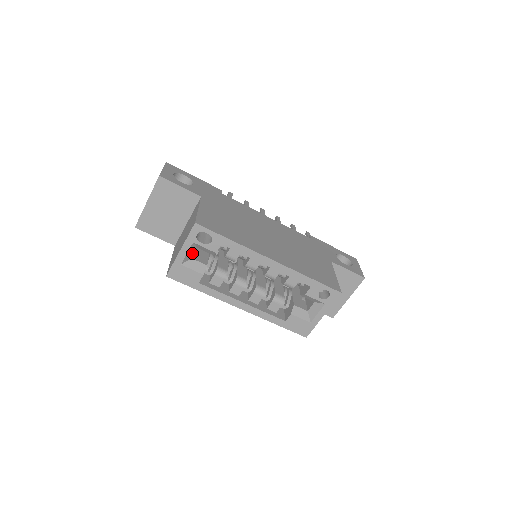
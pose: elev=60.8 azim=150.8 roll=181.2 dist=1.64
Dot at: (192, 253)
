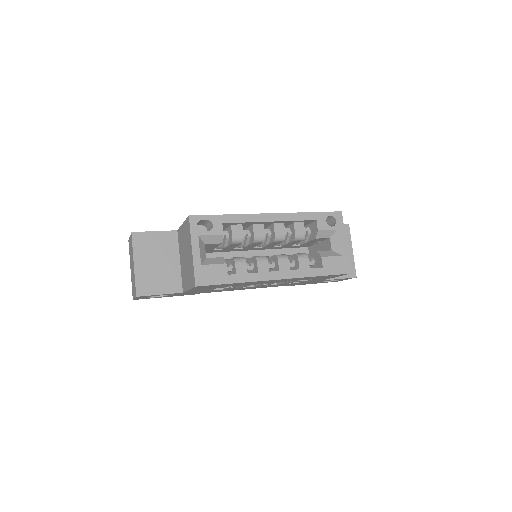
Dot at: (203, 251)
